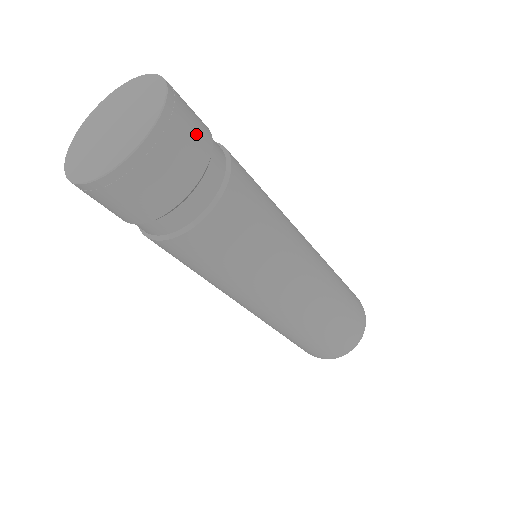
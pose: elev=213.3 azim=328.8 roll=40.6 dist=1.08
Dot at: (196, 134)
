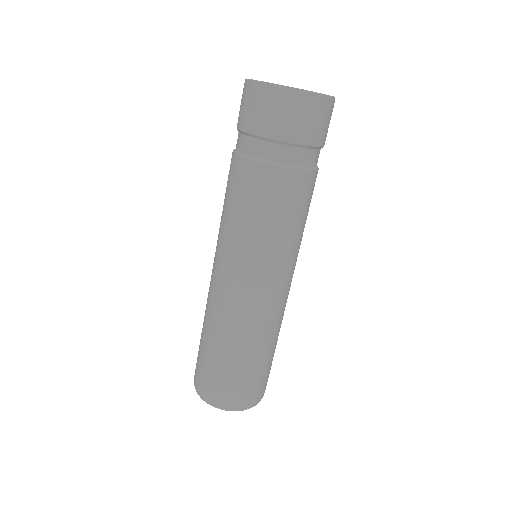
Dot at: occluded
